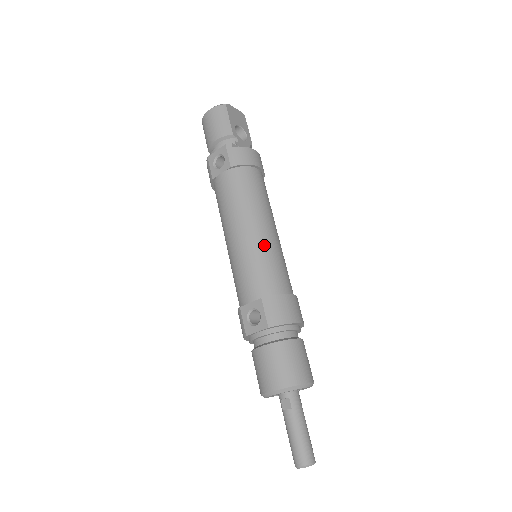
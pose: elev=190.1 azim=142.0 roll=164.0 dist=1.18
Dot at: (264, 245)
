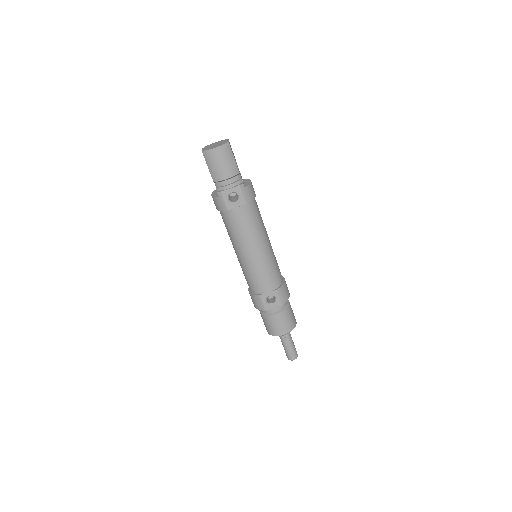
Dot at: (271, 255)
